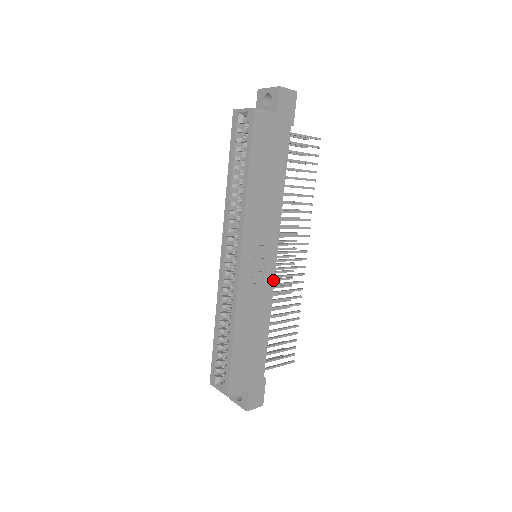
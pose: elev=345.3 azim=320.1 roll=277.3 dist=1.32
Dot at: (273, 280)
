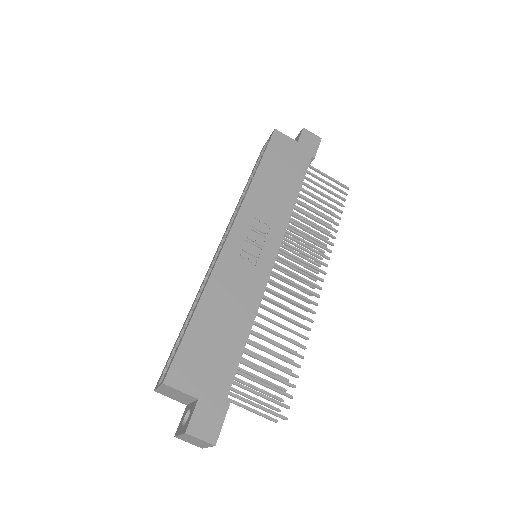
Dot at: (268, 276)
